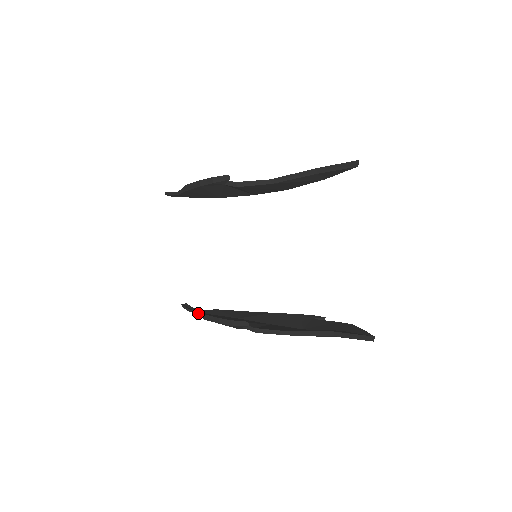
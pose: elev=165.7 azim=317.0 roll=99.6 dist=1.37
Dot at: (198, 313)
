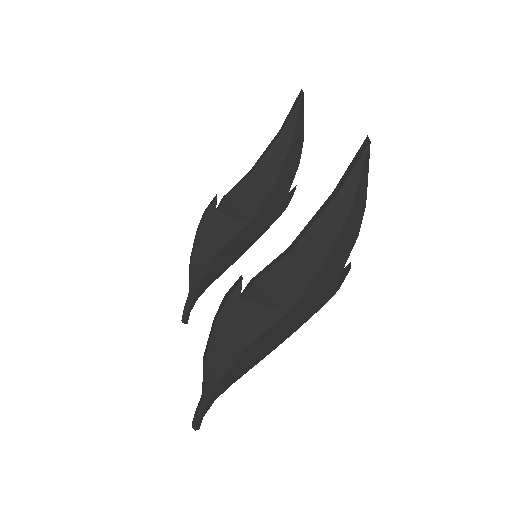
Dot at: occluded
